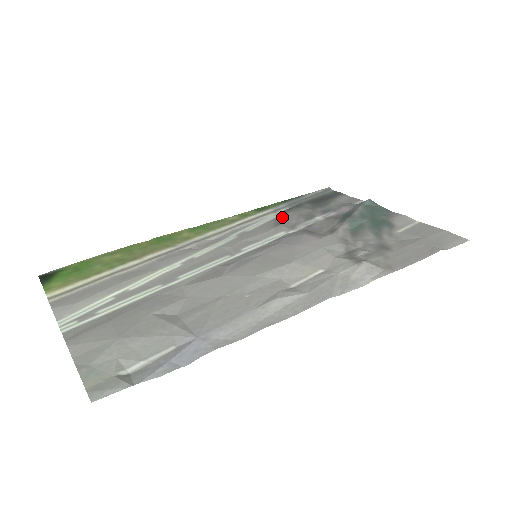
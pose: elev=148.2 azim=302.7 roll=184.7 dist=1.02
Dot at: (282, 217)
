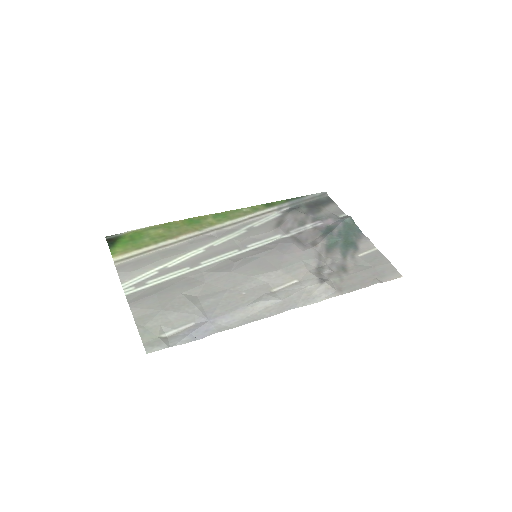
Dot at: (282, 218)
